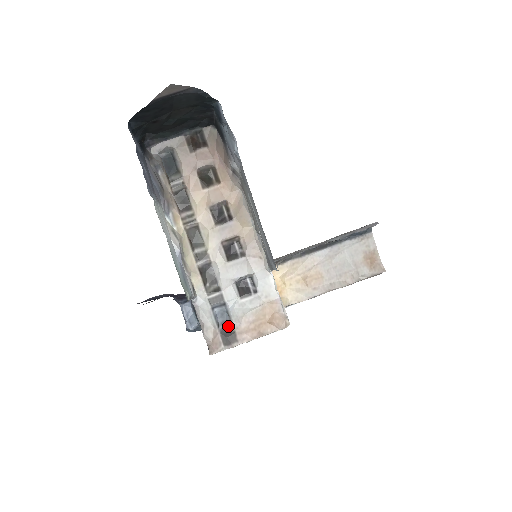
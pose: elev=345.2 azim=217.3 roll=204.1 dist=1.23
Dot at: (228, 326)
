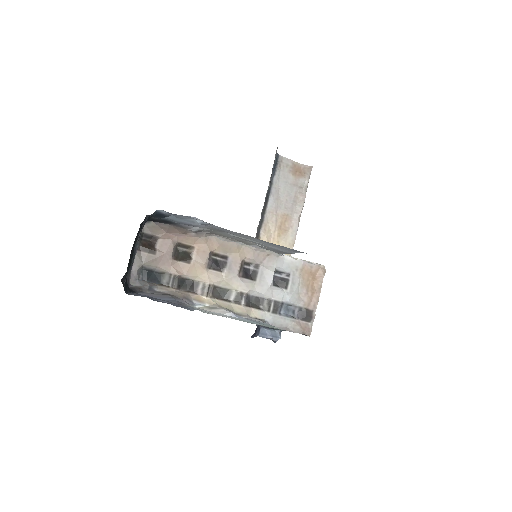
Dot at: (298, 311)
